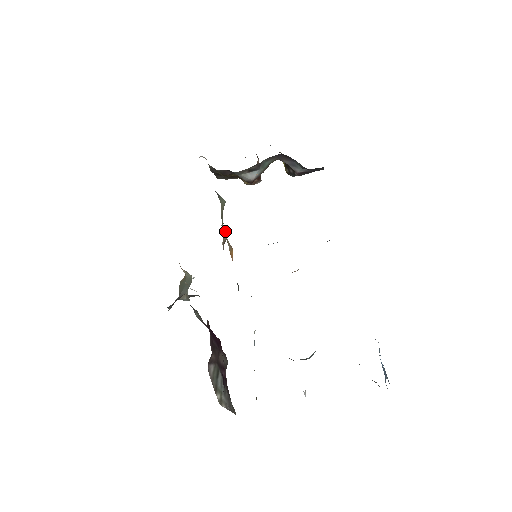
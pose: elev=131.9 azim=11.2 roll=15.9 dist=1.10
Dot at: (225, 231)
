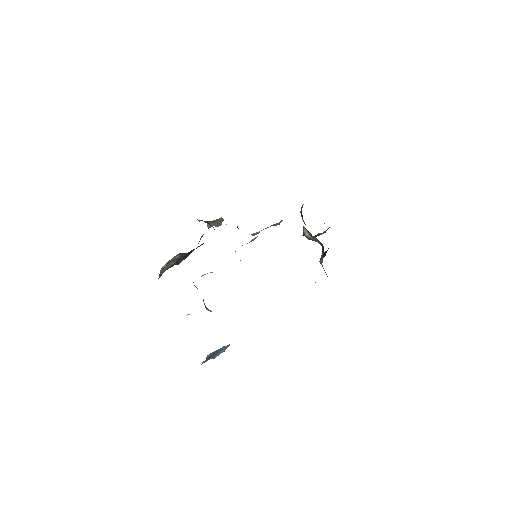
Dot at: occluded
